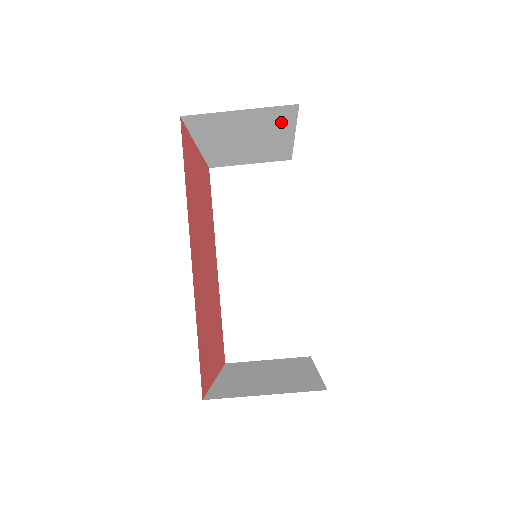
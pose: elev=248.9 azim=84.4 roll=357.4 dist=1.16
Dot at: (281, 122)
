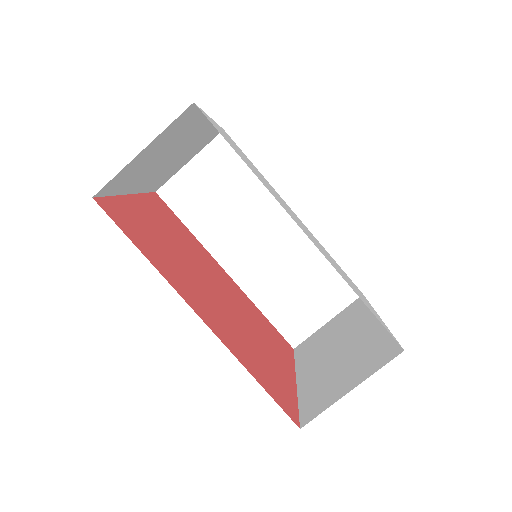
Dot at: (189, 123)
